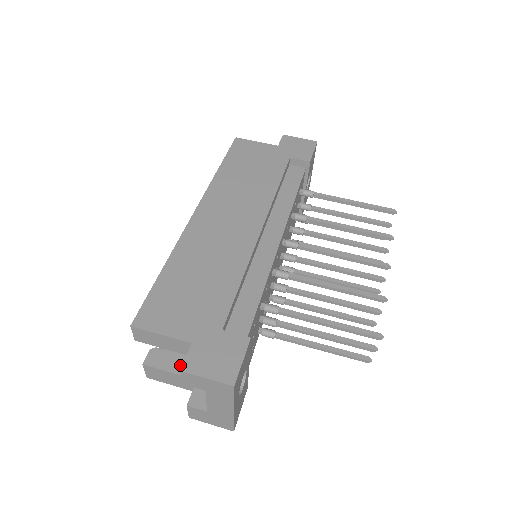
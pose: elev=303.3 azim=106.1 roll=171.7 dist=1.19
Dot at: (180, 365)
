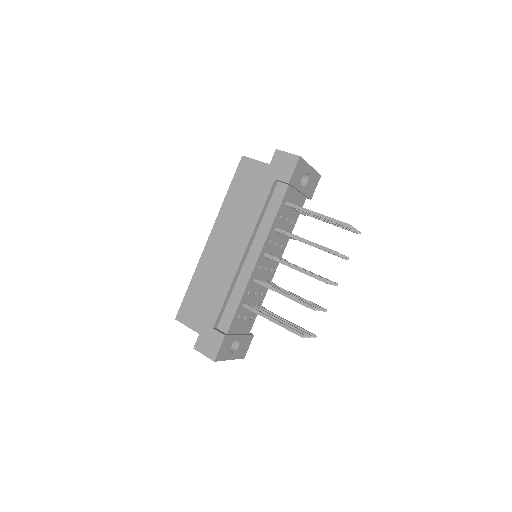
Dot at: occluded
